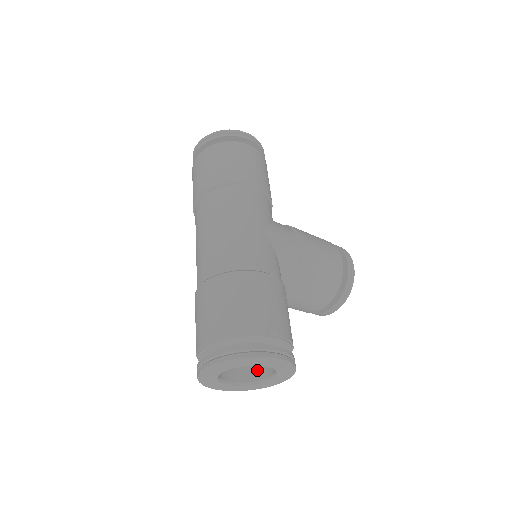
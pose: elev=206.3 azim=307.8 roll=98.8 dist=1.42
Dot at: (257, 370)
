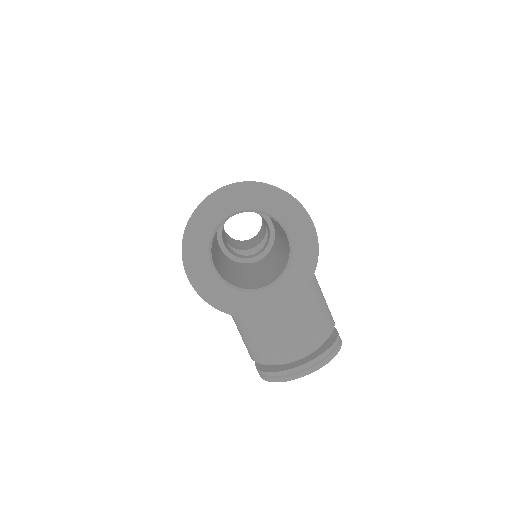
Dot at: (247, 285)
